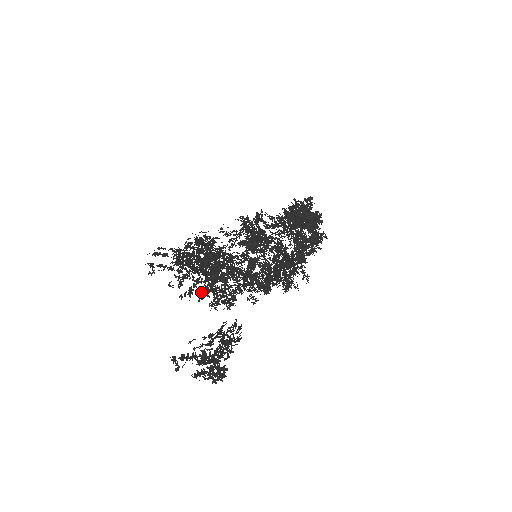
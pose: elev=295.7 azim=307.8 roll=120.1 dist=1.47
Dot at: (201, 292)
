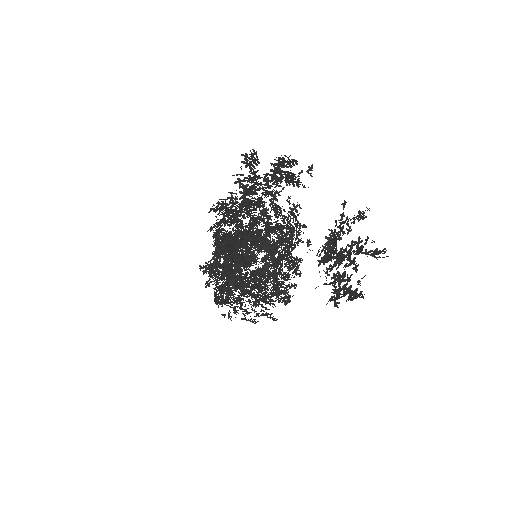
Dot at: occluded
